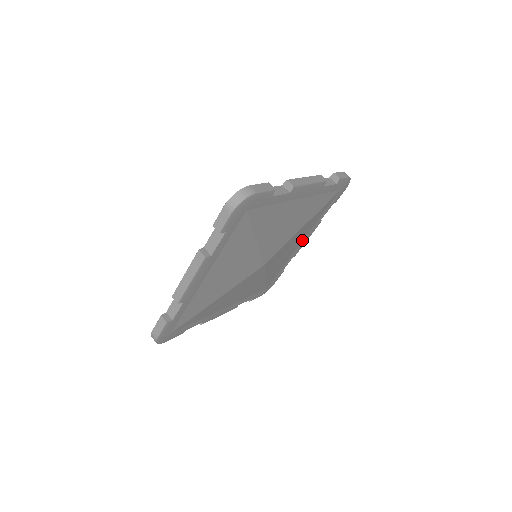
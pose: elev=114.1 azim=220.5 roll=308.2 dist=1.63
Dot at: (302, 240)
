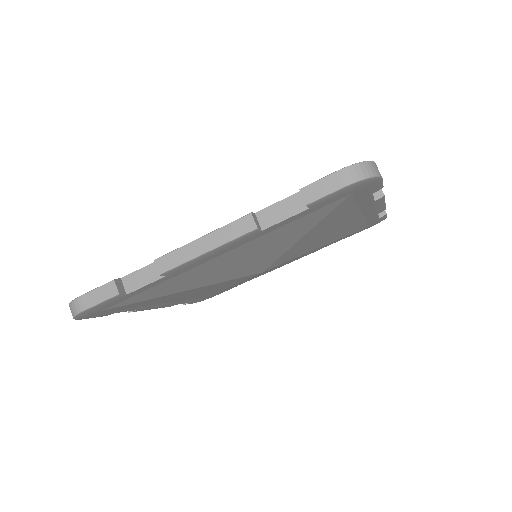
Dot at: (290, 261)
